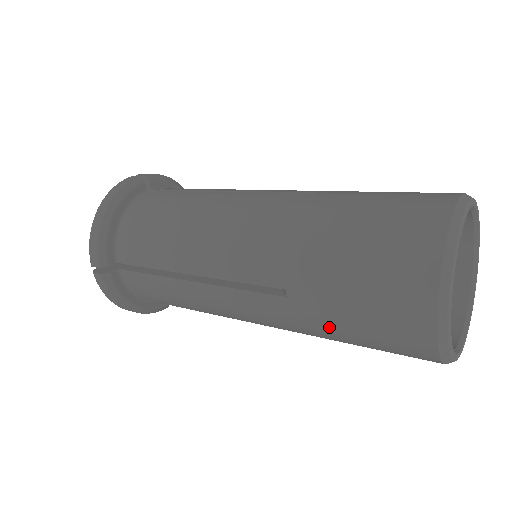
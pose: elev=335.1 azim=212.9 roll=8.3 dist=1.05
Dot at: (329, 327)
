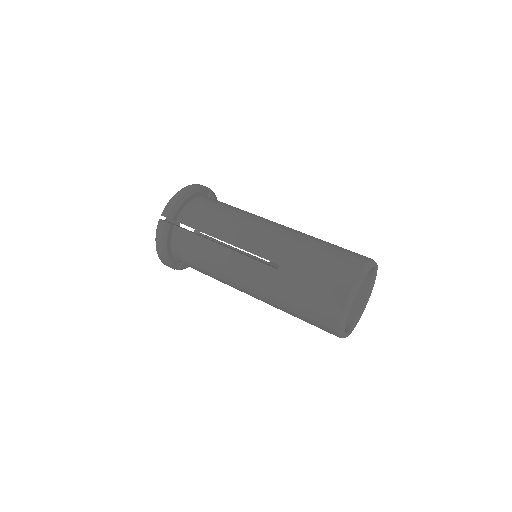
Dot at: (292, 292)
